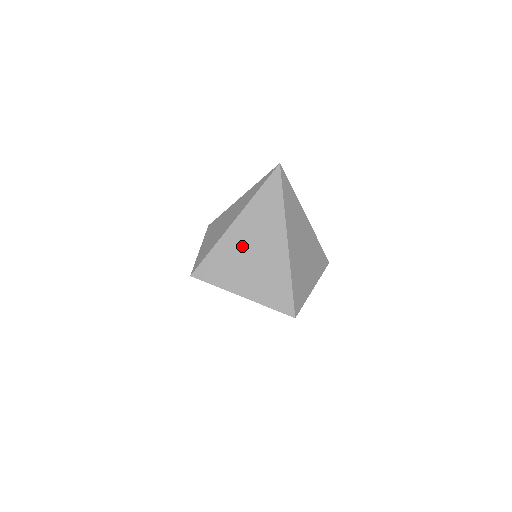
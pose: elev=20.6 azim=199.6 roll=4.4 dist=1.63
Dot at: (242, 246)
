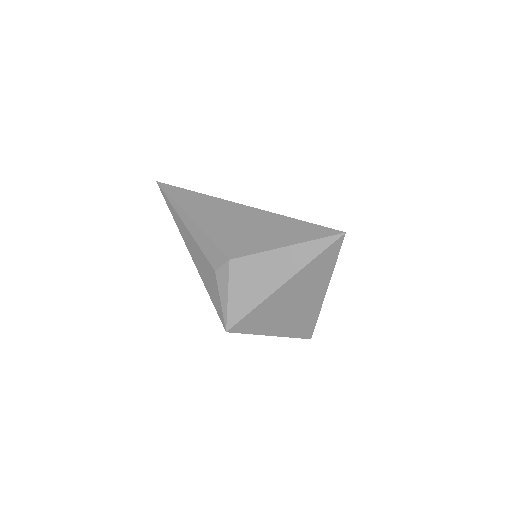
Dot at: (284, 303)
